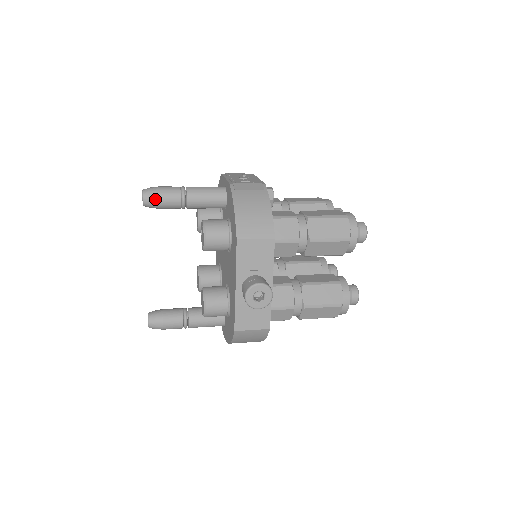
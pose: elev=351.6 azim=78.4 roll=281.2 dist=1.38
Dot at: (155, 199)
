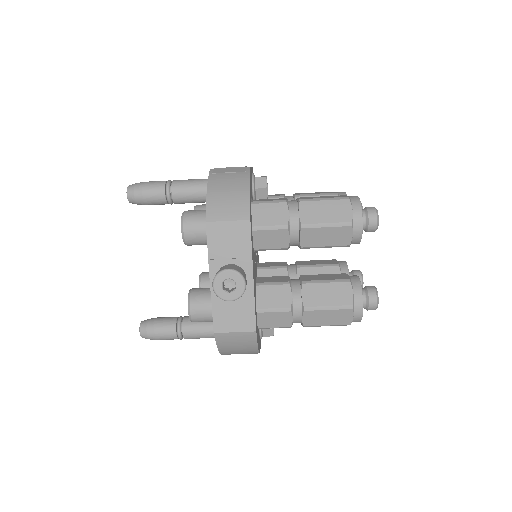
Dot at: (138, 193)
